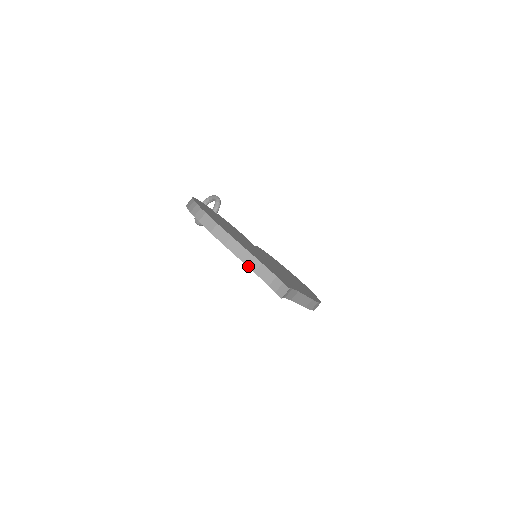
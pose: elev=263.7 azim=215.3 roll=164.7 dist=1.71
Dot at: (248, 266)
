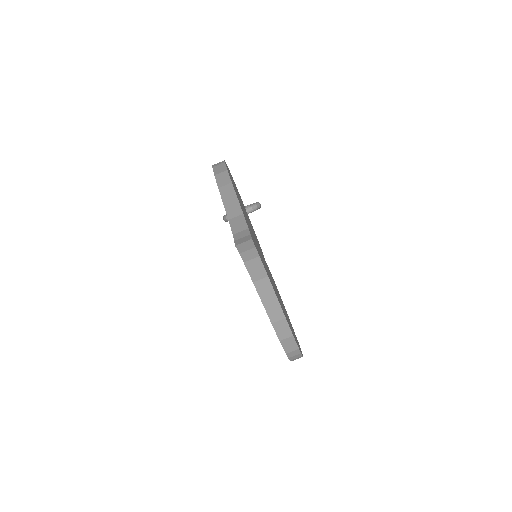
Dot at: (227, 212)
